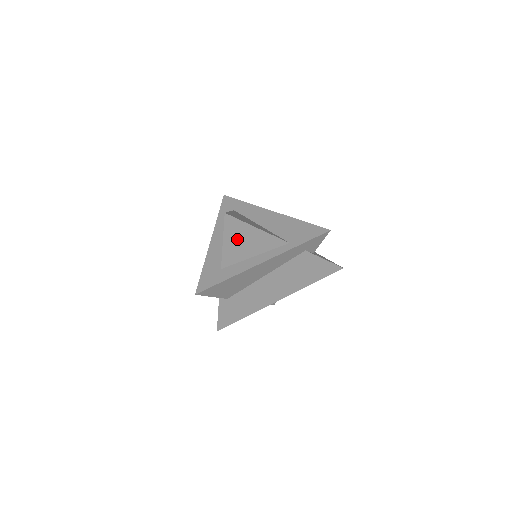
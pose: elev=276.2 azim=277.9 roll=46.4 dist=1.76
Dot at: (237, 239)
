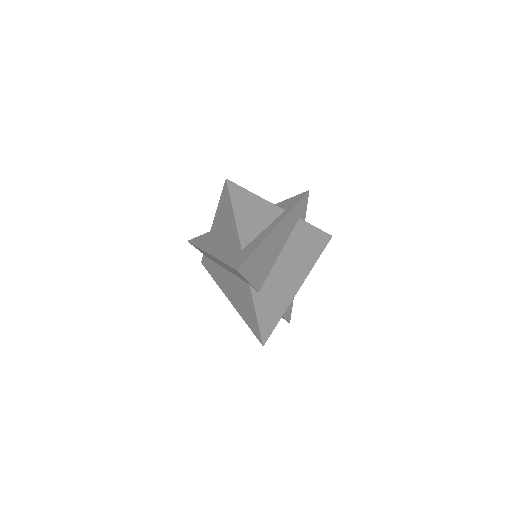
Dot at: (244, 210)
